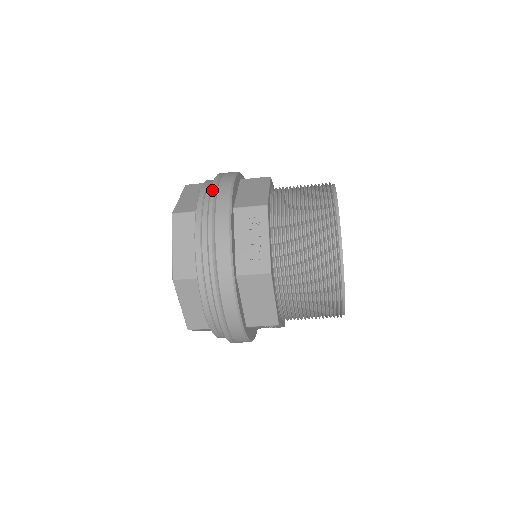
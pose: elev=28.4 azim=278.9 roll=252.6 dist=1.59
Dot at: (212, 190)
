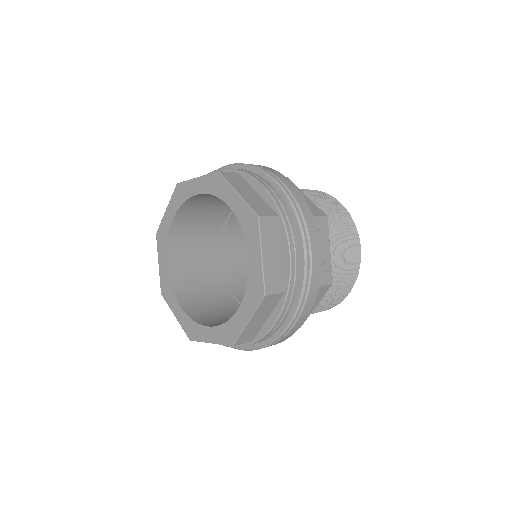
Dot at: (289, 193)
